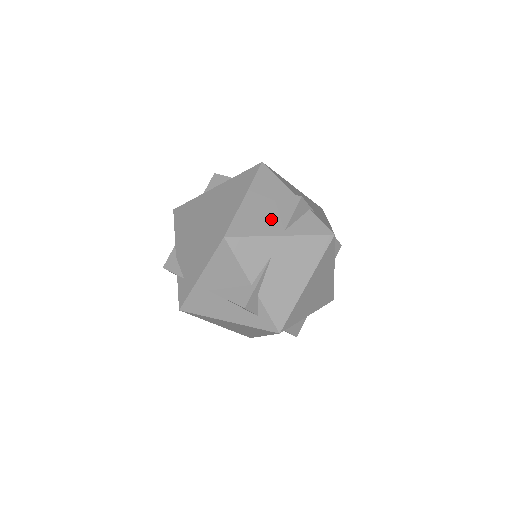
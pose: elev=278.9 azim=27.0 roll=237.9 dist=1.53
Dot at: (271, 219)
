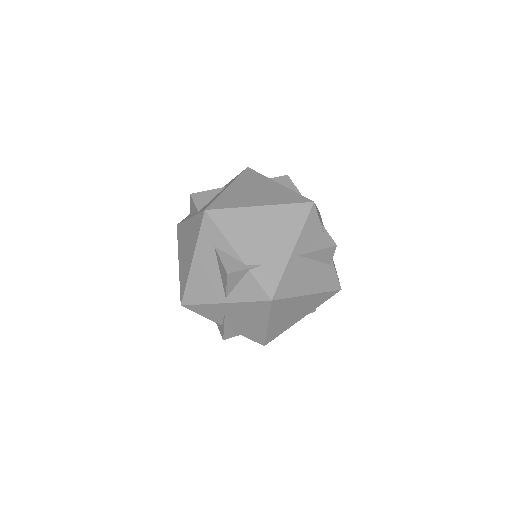
Dot at: (214, 285)
